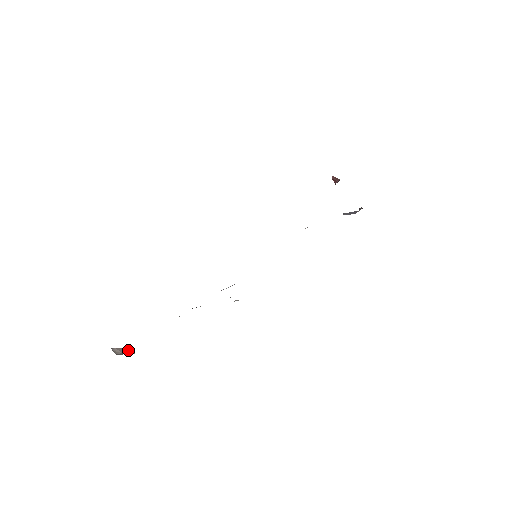
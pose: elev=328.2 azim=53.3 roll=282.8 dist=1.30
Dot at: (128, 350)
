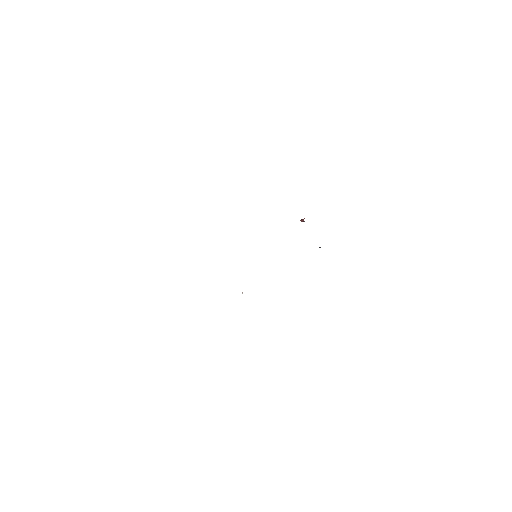
Dot at: occluded
